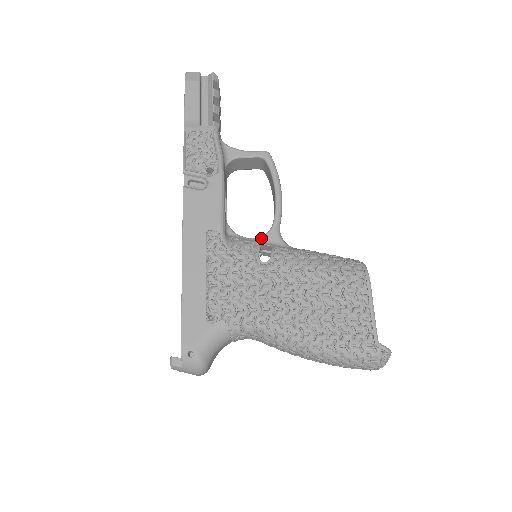
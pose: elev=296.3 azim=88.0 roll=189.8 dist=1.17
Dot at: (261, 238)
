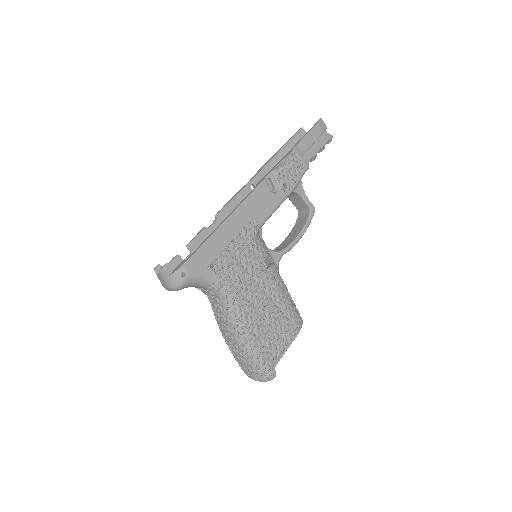
Dot at: (271, 251)
